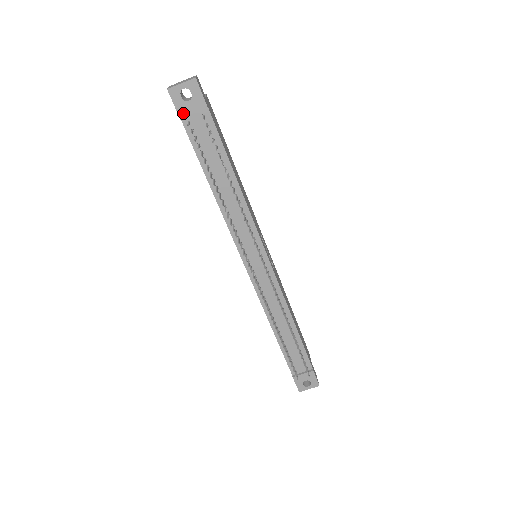
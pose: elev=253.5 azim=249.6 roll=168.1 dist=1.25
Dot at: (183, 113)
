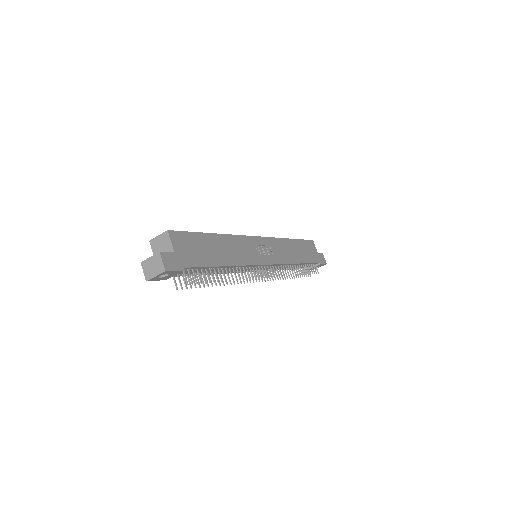
Dot at: (166, 278)
